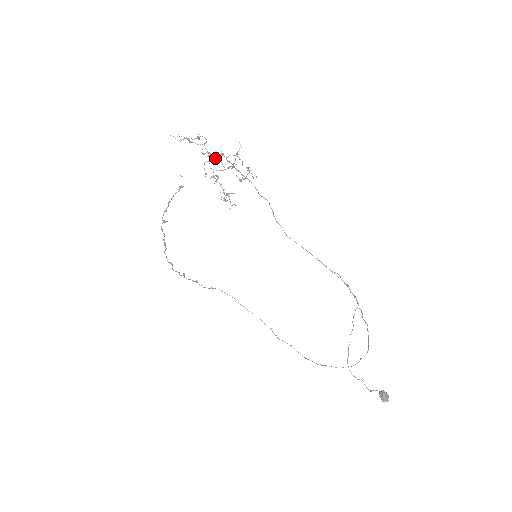
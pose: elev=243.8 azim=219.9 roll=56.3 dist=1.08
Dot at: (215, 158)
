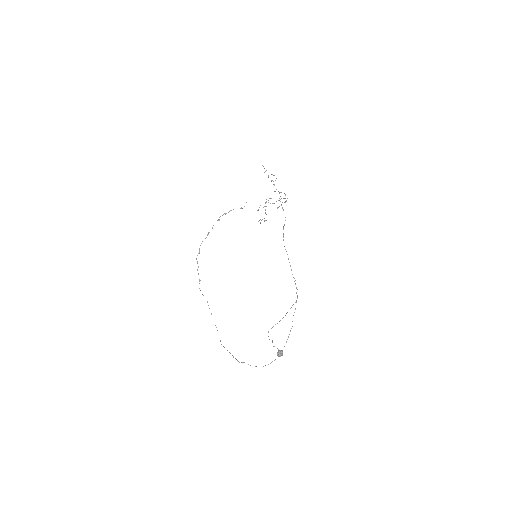
Dot at: occluded
